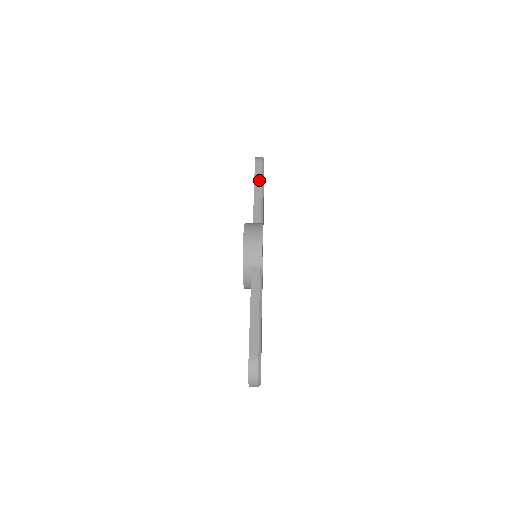
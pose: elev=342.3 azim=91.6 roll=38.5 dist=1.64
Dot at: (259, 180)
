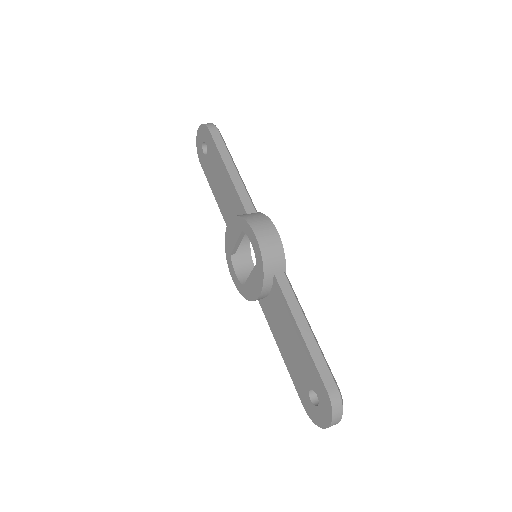
Dot at: (226, 155)
